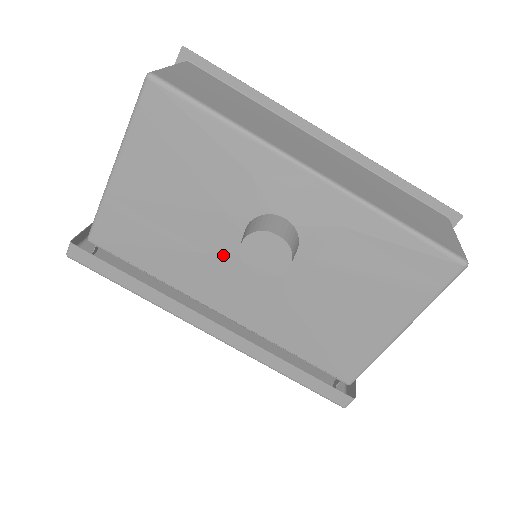
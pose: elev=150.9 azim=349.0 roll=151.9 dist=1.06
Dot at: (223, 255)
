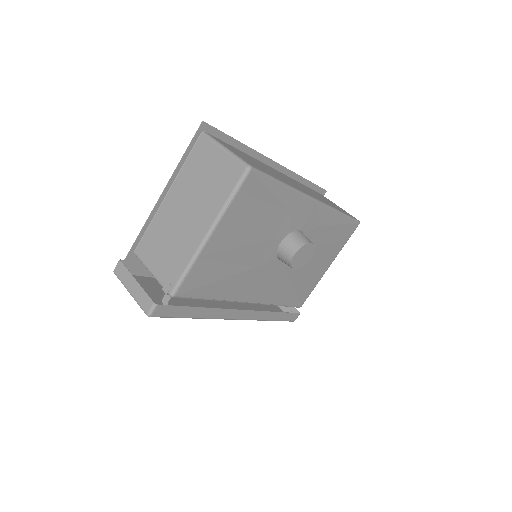
Dot at: (262, 265)
